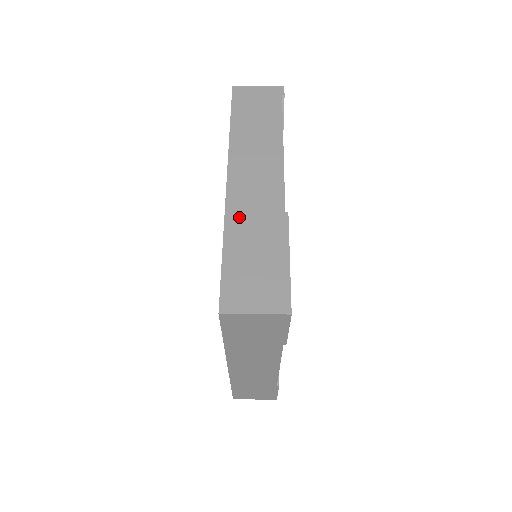
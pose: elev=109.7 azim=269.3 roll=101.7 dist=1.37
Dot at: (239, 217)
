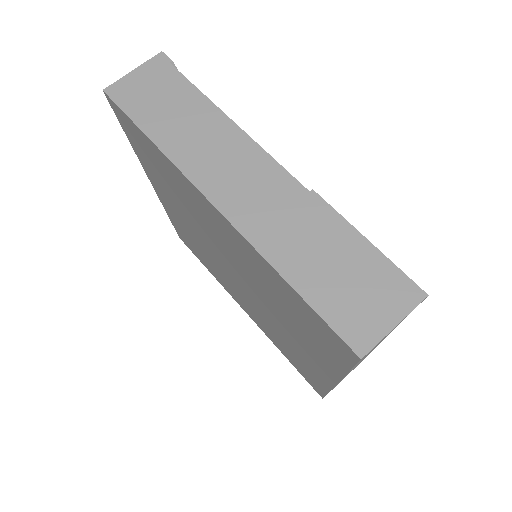
Dot at: (270, 236)
